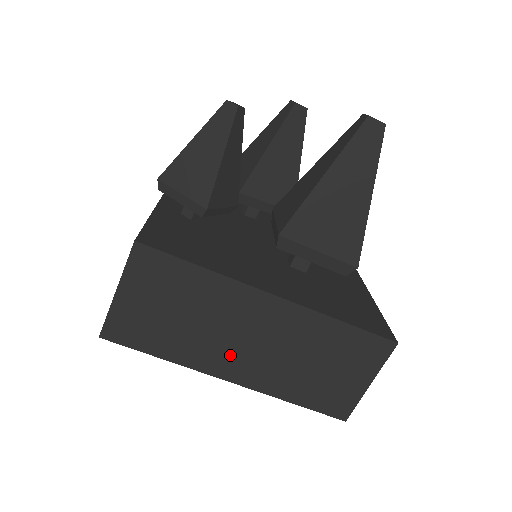
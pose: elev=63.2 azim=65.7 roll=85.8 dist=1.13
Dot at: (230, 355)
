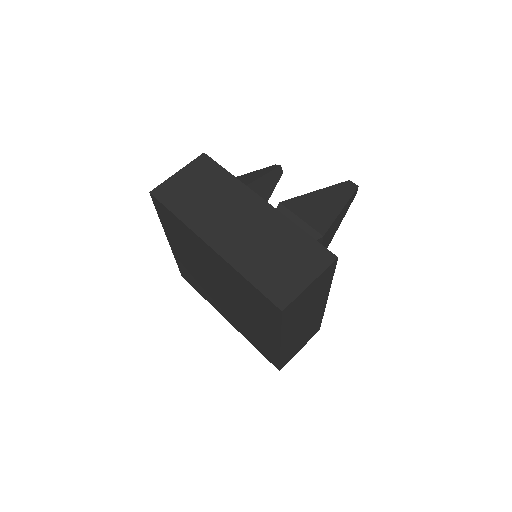
Dot at: (221, 228)
